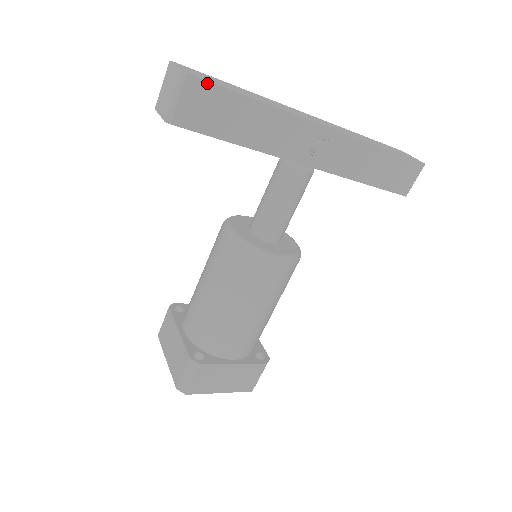
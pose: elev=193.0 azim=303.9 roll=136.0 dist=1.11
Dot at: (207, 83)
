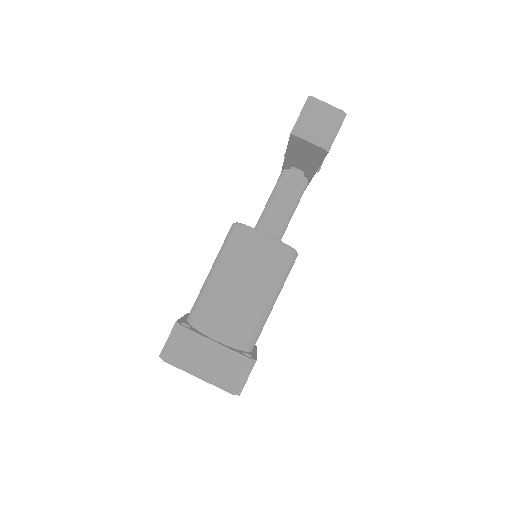
Dot at: occluded
